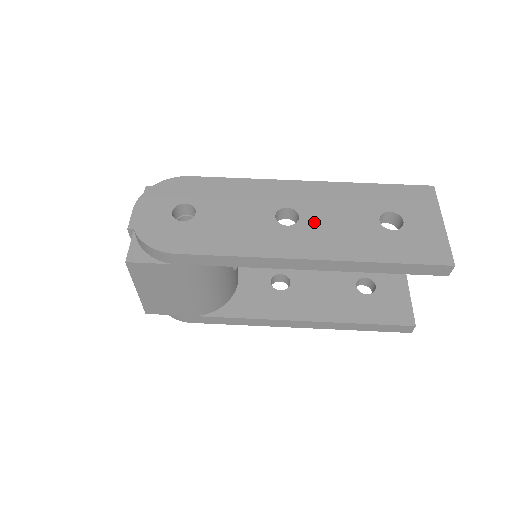
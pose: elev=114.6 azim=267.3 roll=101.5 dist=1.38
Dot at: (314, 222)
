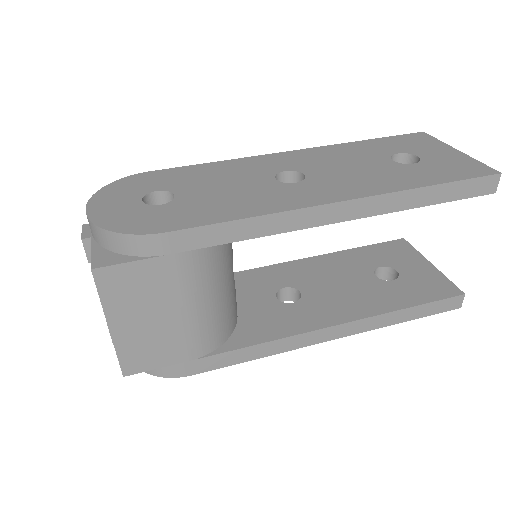
Dot at: (324, 174)
